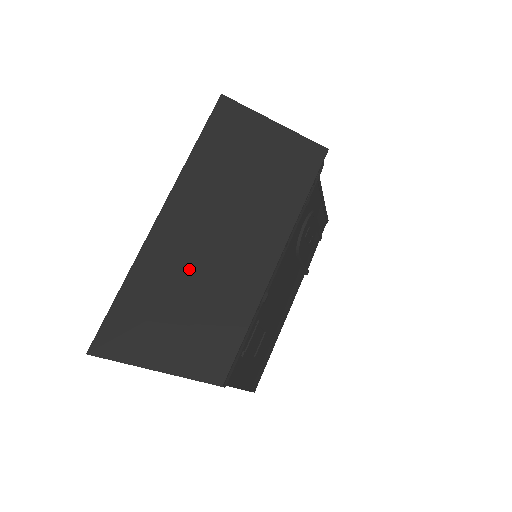
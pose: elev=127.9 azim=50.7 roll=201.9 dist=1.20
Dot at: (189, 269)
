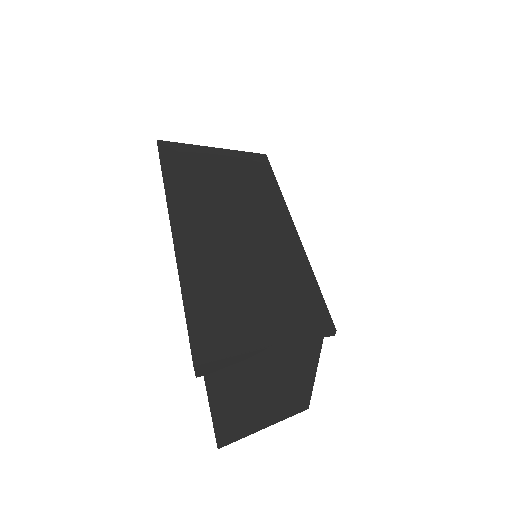
Dot at: (233, 256)
